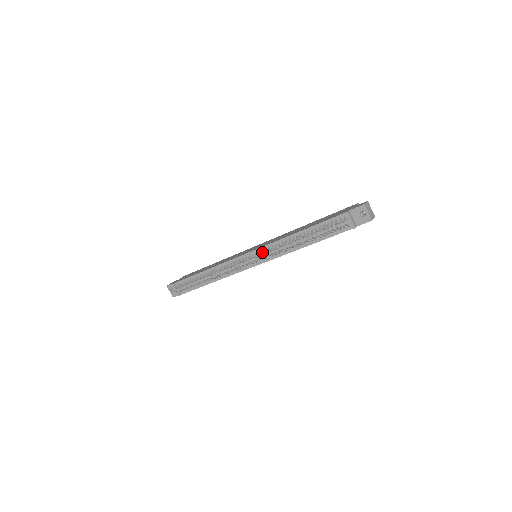
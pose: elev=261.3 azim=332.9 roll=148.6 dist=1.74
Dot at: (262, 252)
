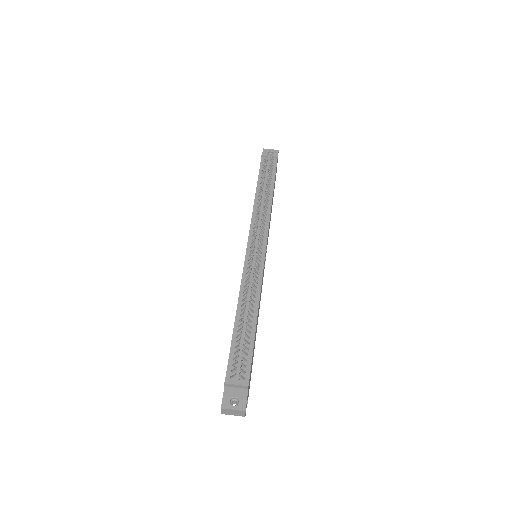
Dot at: occluded
